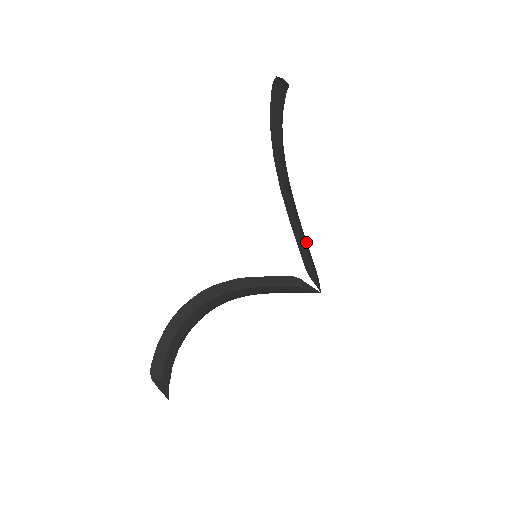
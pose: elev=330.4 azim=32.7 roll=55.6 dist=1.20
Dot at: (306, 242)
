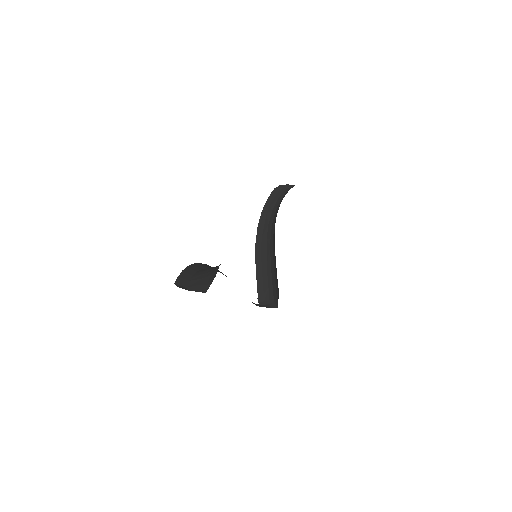
Dot at: (270, 276)
